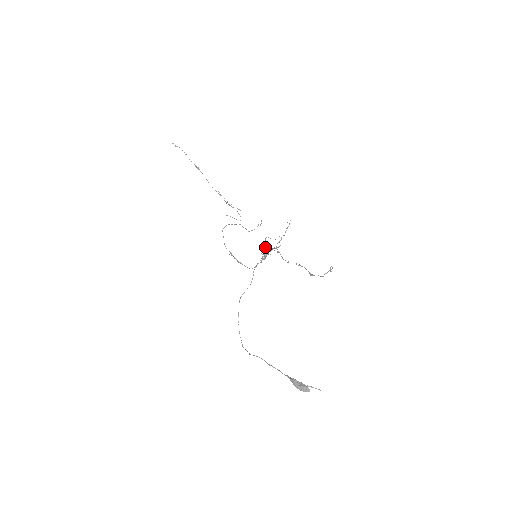
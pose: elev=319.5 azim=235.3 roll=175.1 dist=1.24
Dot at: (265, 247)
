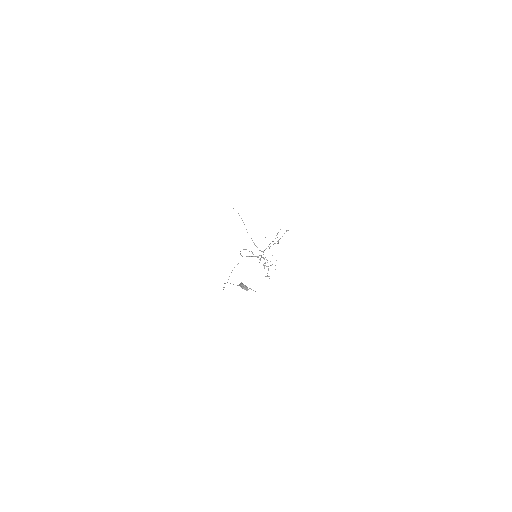
Dot at: occluded
